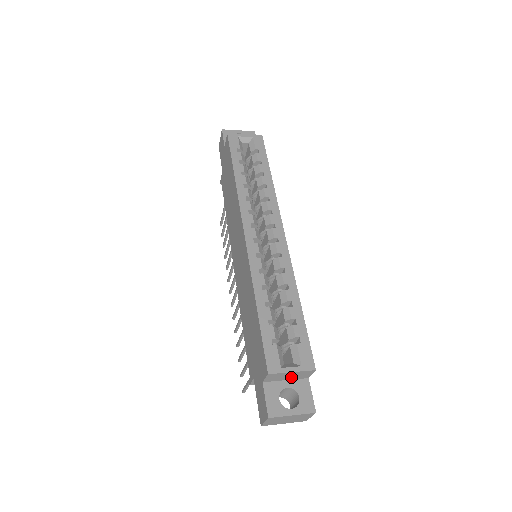
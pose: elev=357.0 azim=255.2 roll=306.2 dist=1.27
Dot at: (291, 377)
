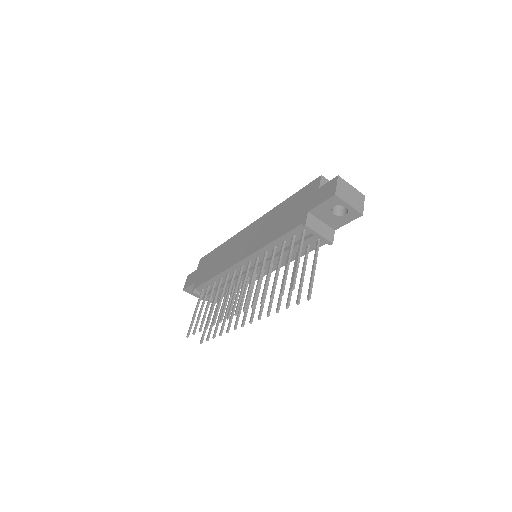
Dot at: occluded
